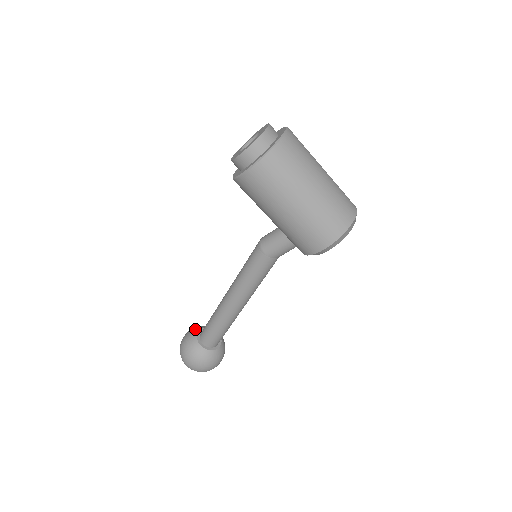
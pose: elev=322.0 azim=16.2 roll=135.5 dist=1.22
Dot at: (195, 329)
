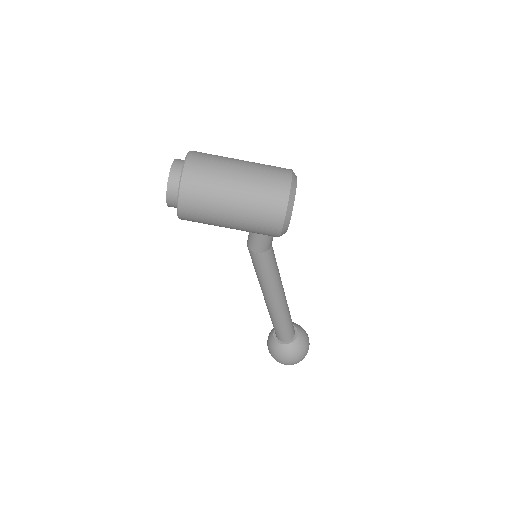
Dot at: (271, 332)
